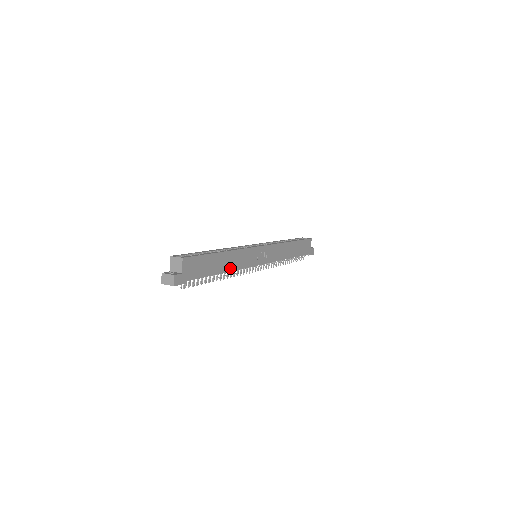
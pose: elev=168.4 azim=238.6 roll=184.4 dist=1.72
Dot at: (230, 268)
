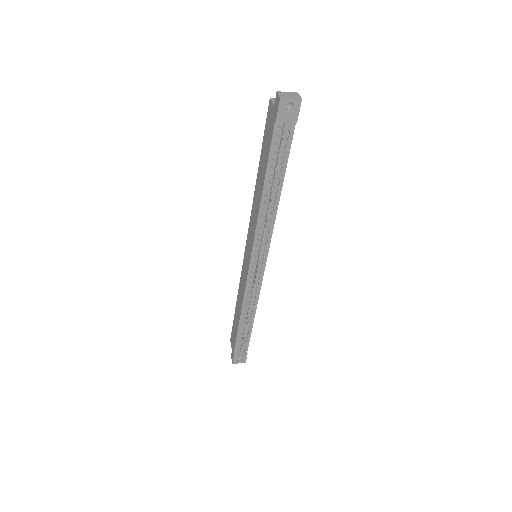
Dot at: (277, 202)
